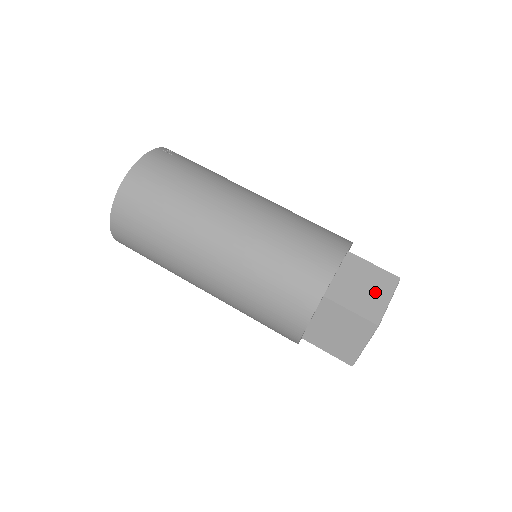
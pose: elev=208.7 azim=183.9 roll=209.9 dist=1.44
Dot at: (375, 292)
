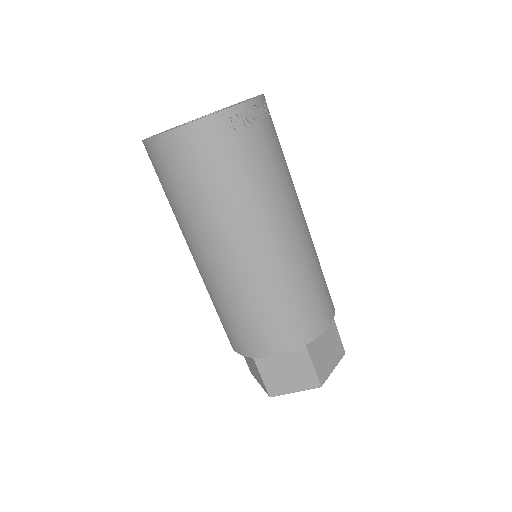
Dot at: (292, 381)
